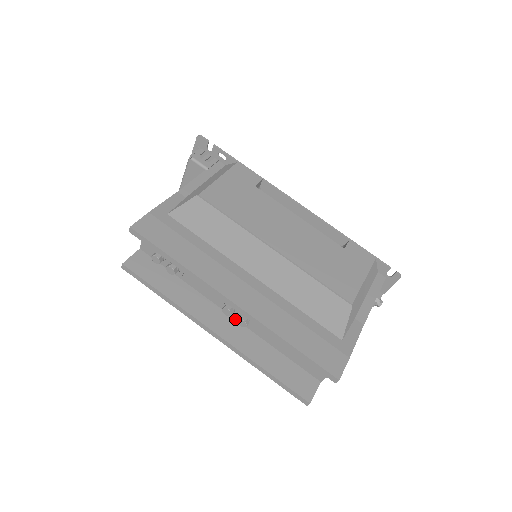
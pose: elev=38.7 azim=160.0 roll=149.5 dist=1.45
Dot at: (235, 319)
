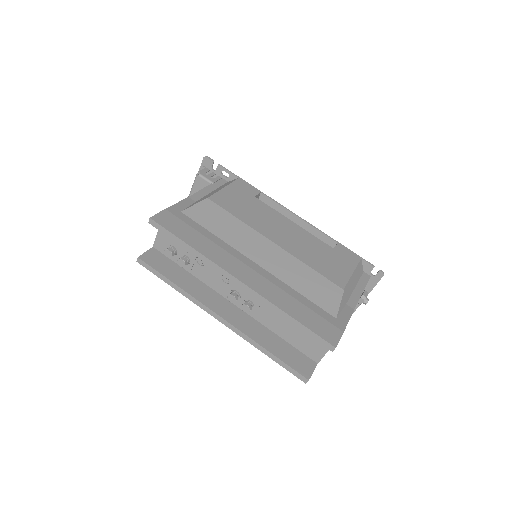
Dot at: (239, 308)
